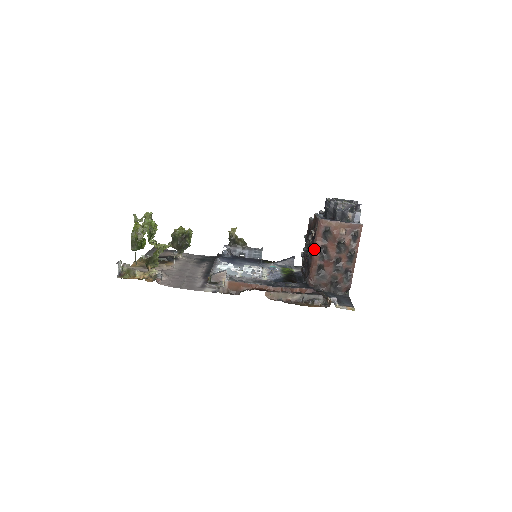
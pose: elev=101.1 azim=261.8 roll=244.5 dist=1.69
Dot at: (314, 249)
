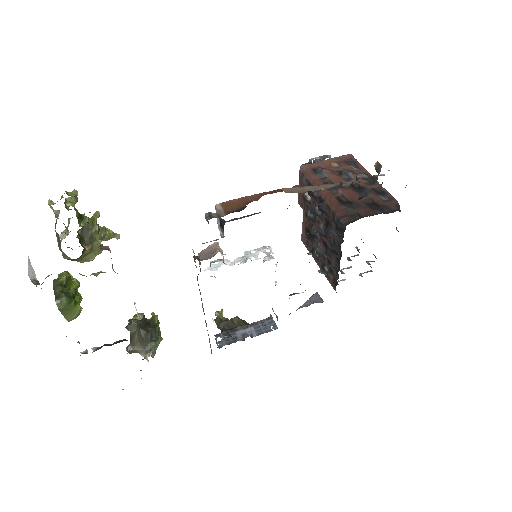
Dot at: (318, 191)
